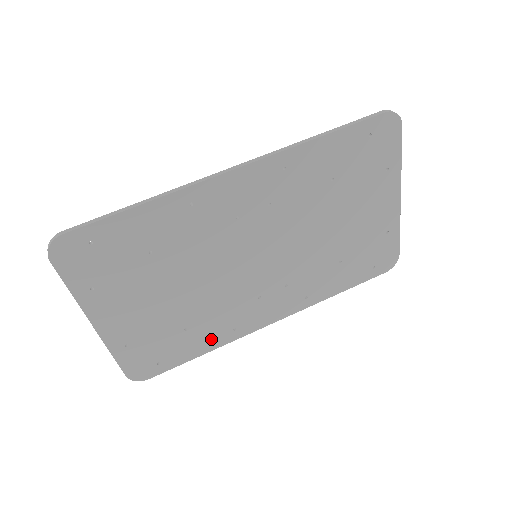
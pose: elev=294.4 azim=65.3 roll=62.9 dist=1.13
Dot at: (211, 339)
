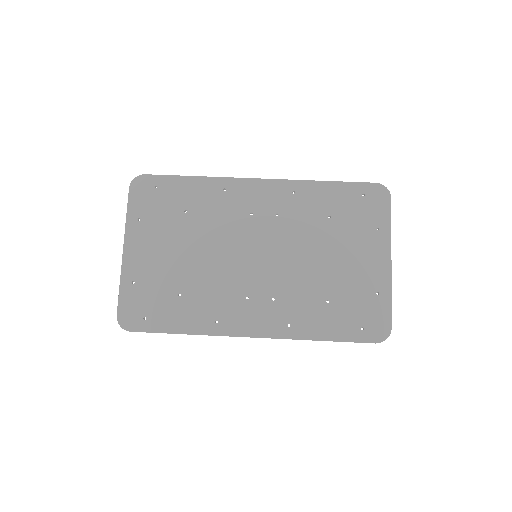
Dot at: (194, 320)
